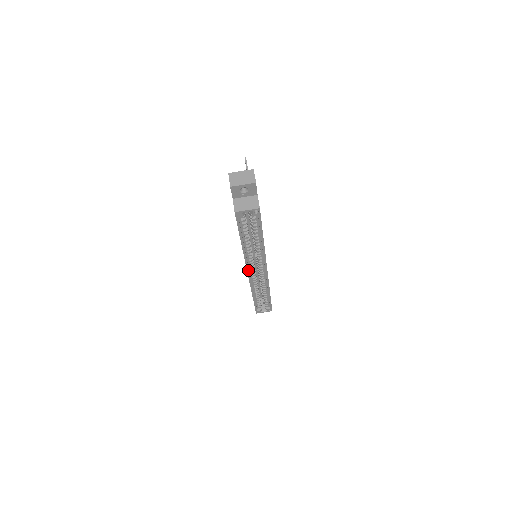
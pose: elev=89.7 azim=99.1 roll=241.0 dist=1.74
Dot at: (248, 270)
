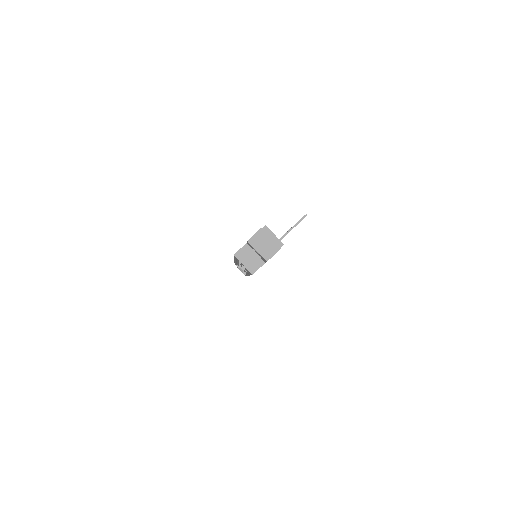
Dot at: occluded
